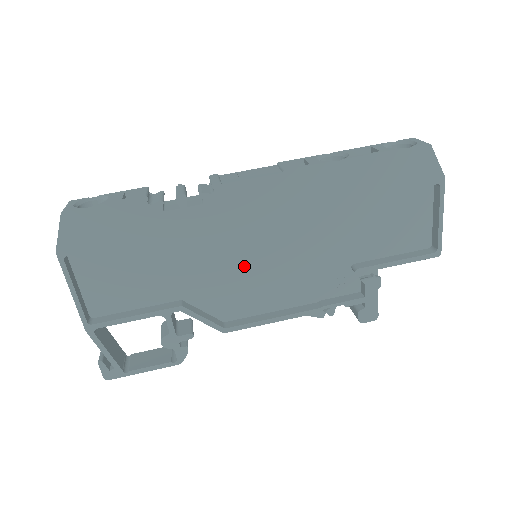
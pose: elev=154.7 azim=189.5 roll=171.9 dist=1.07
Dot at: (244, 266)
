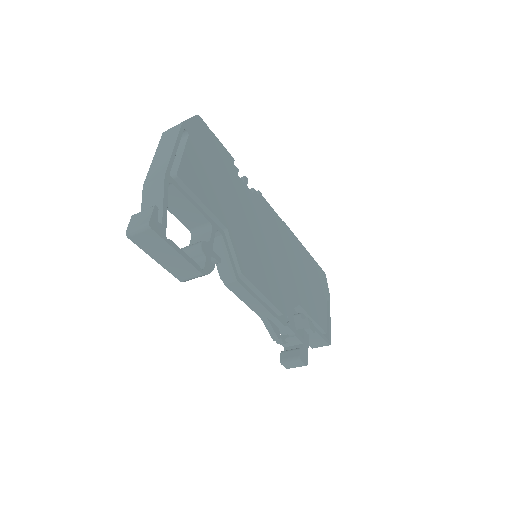
Dot at: (259, 247)
